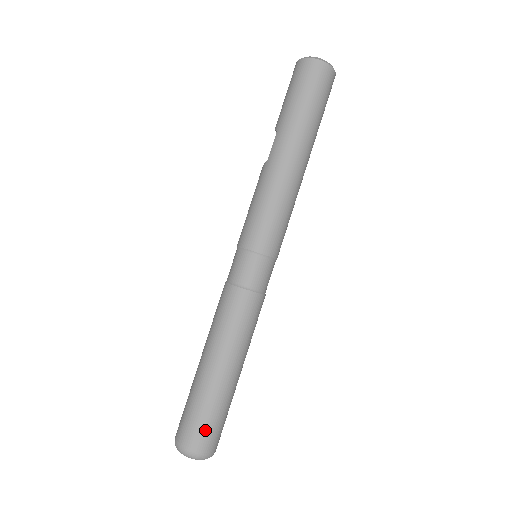
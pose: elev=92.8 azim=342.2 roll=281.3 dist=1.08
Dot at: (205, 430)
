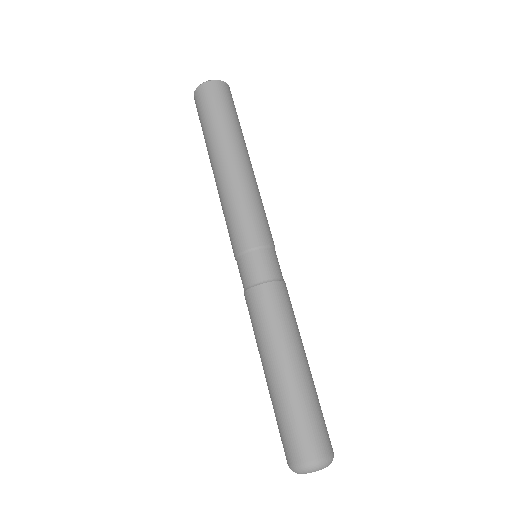
Dot at: (299, 436)
